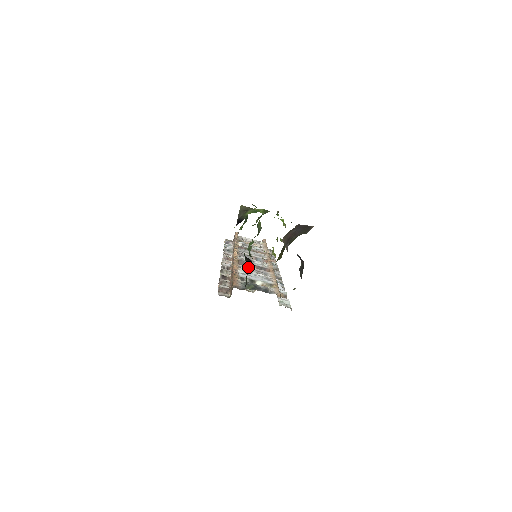
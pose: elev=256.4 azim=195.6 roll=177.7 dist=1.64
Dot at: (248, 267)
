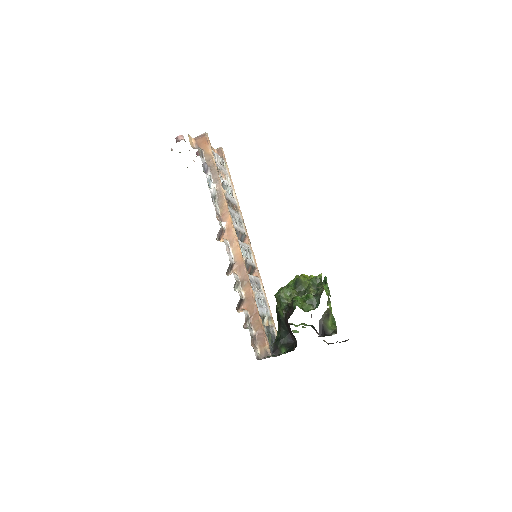
Dot at: (252, 277)
